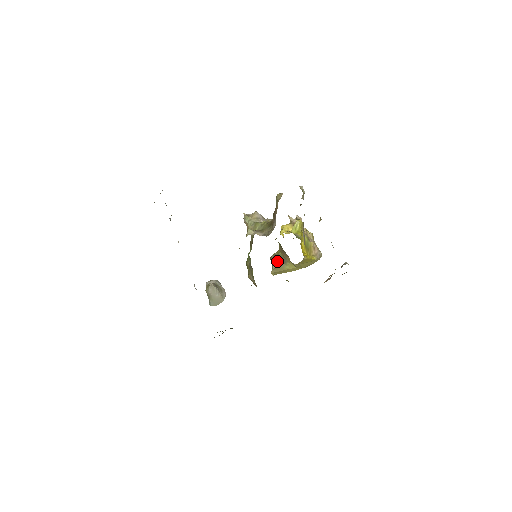
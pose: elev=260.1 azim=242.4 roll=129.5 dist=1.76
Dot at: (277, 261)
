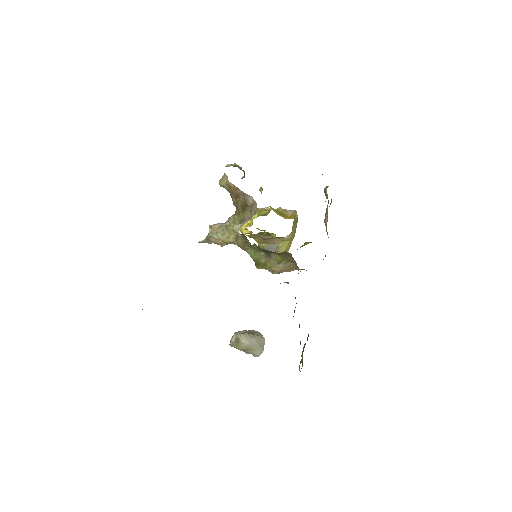
Dot at: occluded
